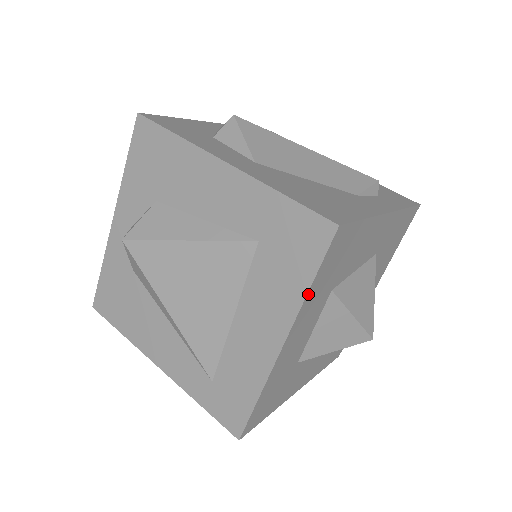
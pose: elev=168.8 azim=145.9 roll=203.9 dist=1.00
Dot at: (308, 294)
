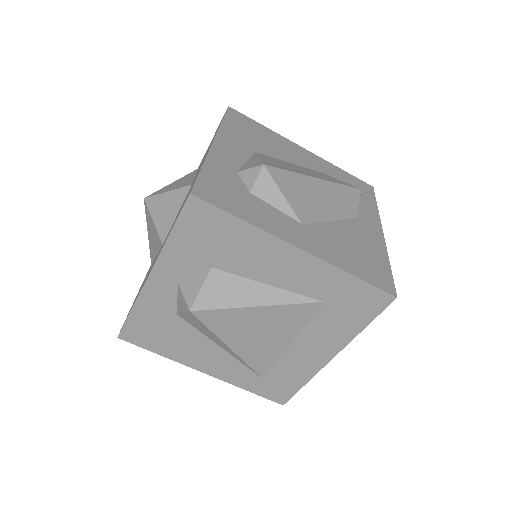
Dot at: (360, 331)
